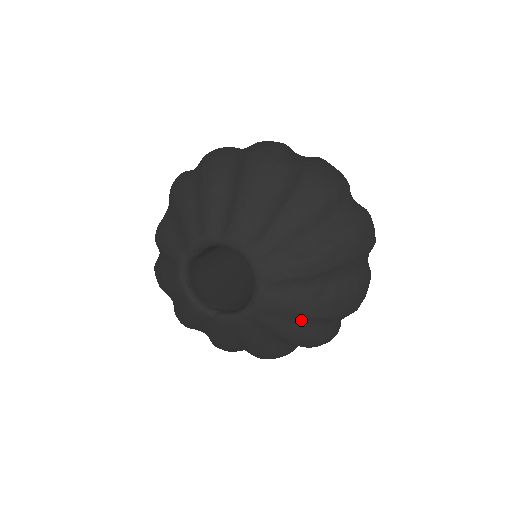
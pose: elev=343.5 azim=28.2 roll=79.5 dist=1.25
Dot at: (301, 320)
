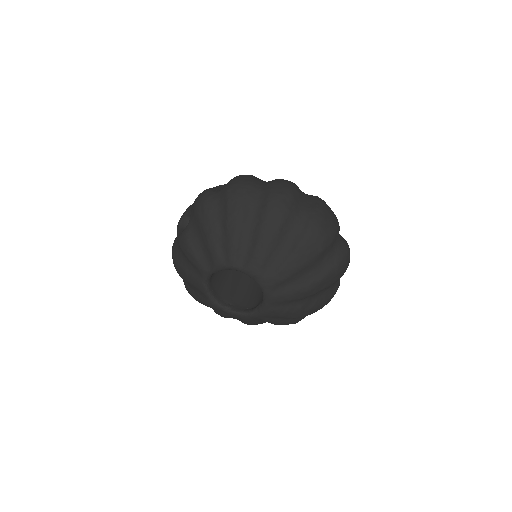
Dot at: (289, 318)
